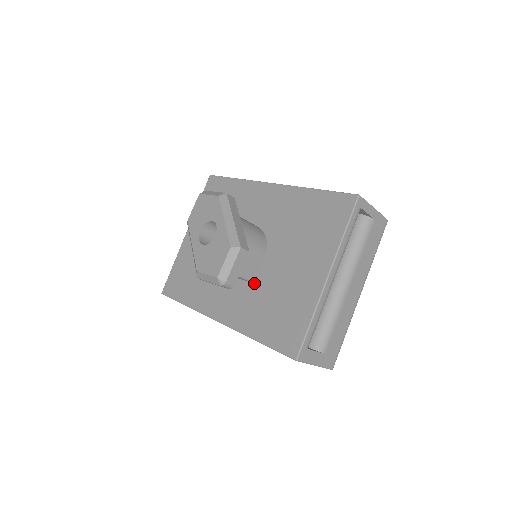
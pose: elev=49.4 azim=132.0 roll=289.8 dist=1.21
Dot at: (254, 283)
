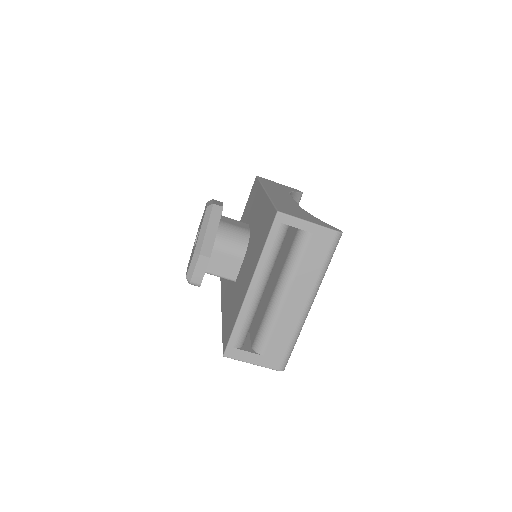
Dot at: (235, 282)
